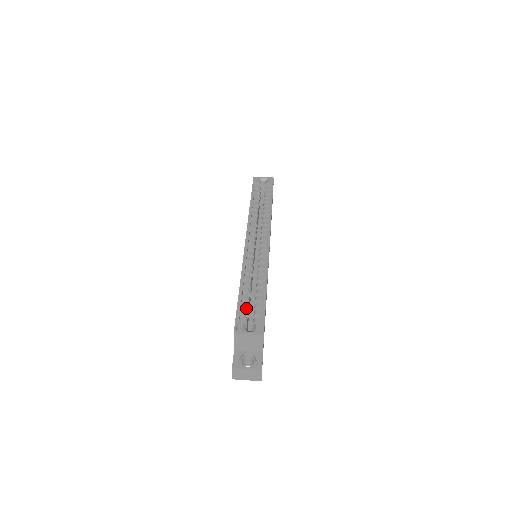
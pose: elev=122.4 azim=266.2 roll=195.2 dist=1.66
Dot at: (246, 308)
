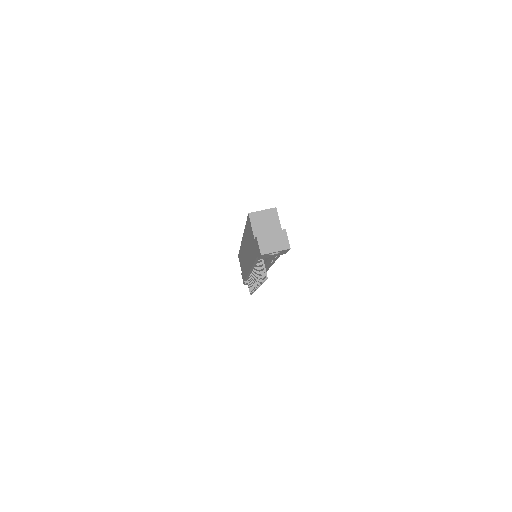
Dot at: occluded
